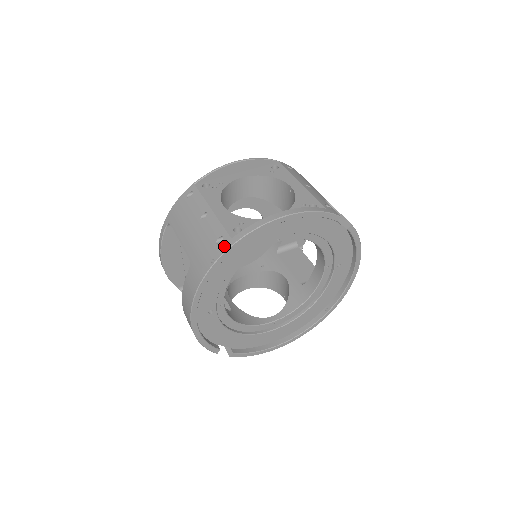
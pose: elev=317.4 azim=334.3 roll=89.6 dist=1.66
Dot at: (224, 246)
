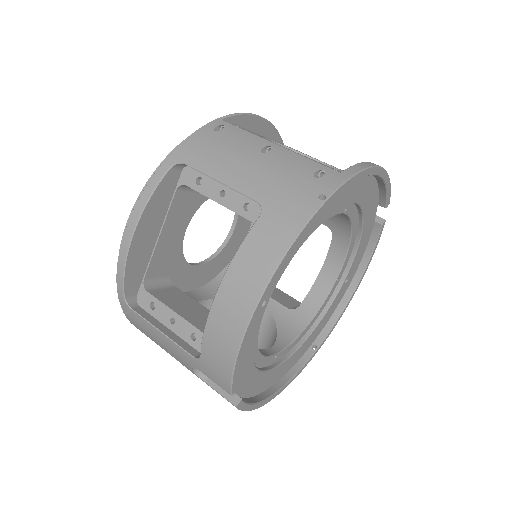
Dot at: (335, 179)
